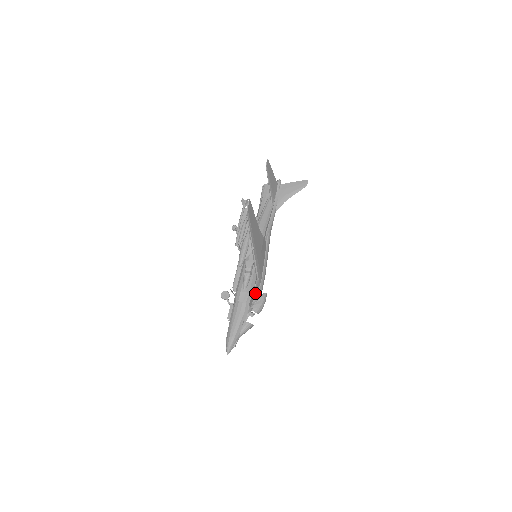
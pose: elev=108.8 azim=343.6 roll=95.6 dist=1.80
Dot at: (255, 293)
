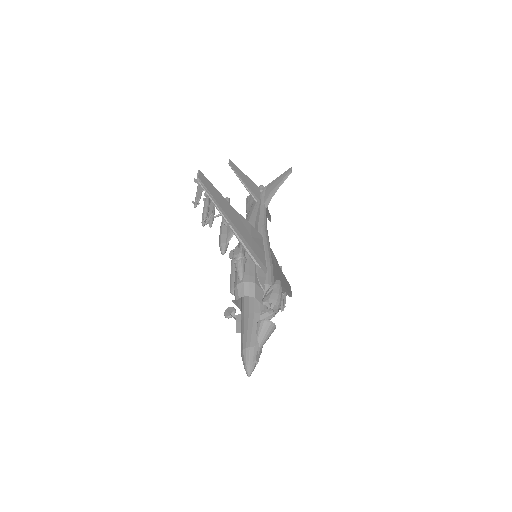
Dot at: (261, 283)
